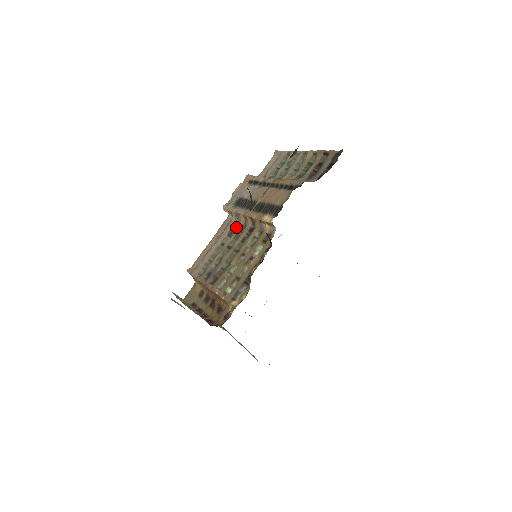
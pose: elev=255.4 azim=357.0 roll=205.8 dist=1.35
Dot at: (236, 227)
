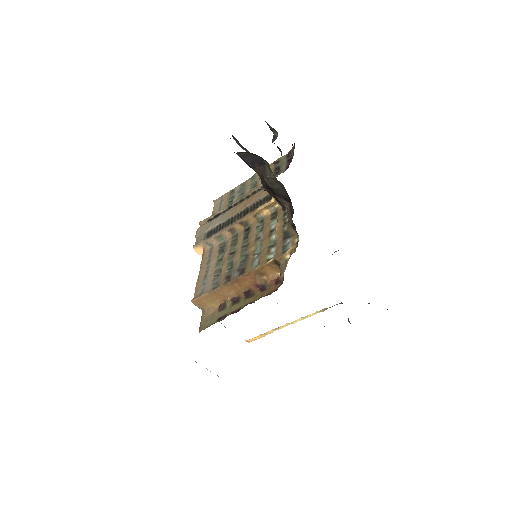
Dot at: (223, 245)
